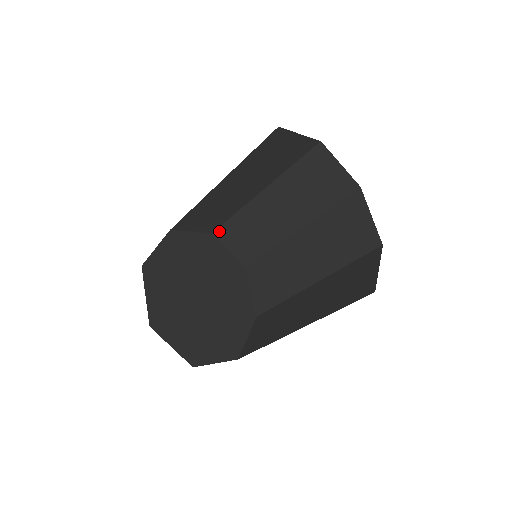
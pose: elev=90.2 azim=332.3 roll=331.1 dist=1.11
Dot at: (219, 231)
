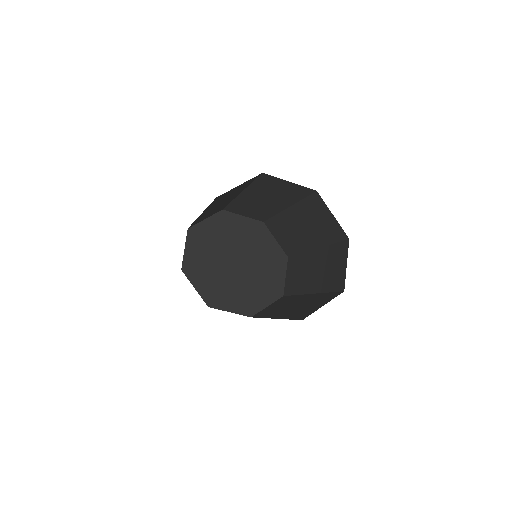
Dot at: occluded
